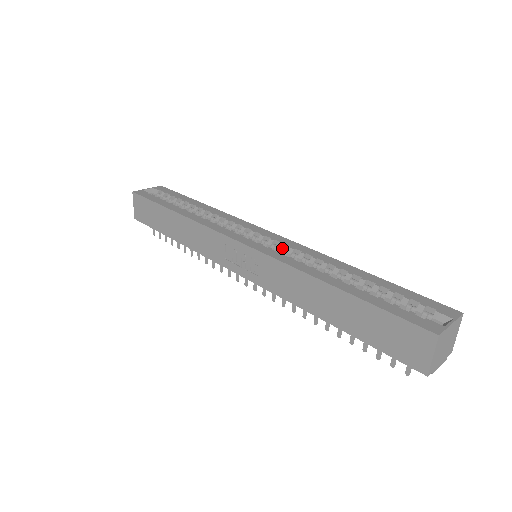
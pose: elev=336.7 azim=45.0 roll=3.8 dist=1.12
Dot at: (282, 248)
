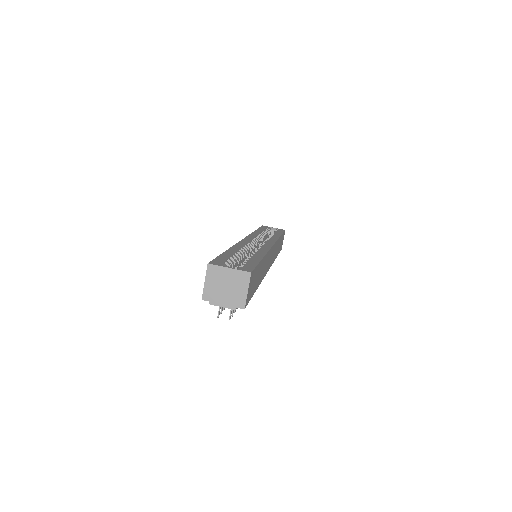
Dot at: occluded
